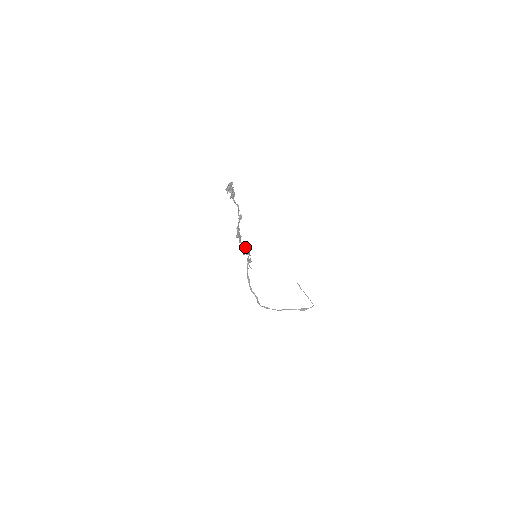
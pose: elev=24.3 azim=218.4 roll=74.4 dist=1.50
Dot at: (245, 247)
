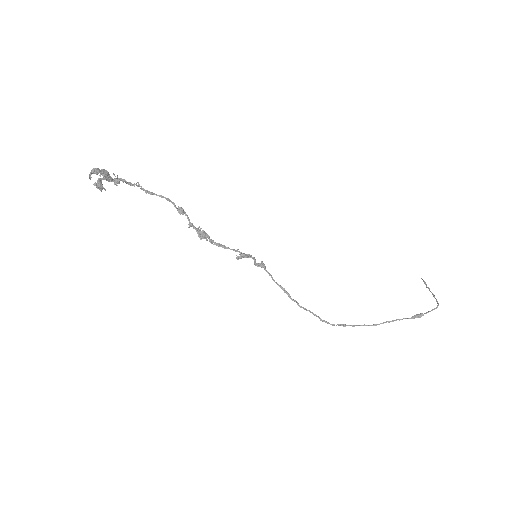
Dot at: (229, 248)
